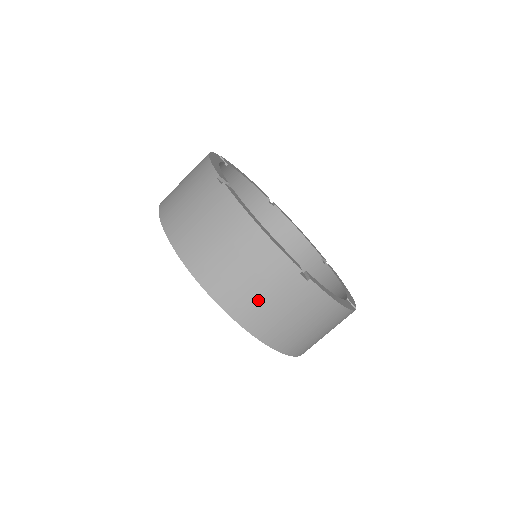
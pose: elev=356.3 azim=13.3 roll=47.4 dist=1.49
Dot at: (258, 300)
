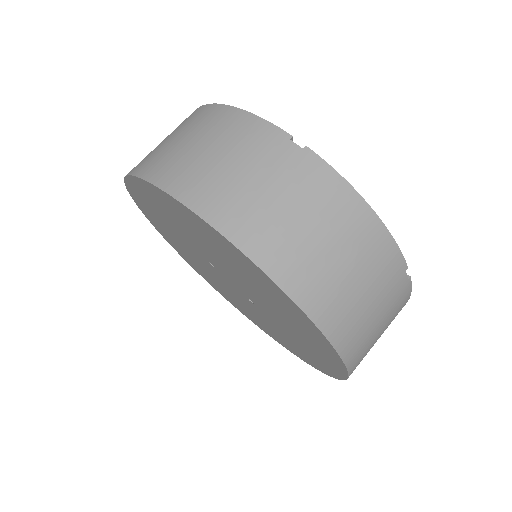
Dot at: (233, 182)
